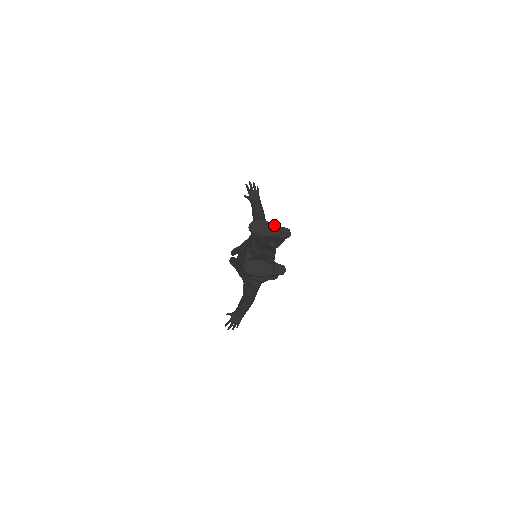
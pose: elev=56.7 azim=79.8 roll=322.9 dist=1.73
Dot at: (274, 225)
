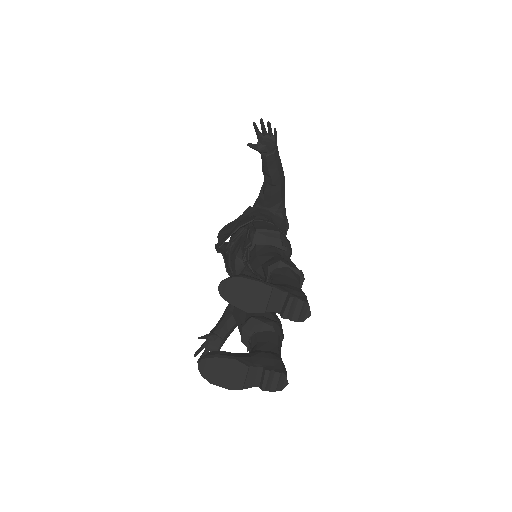
Dot at: (276, 290)
